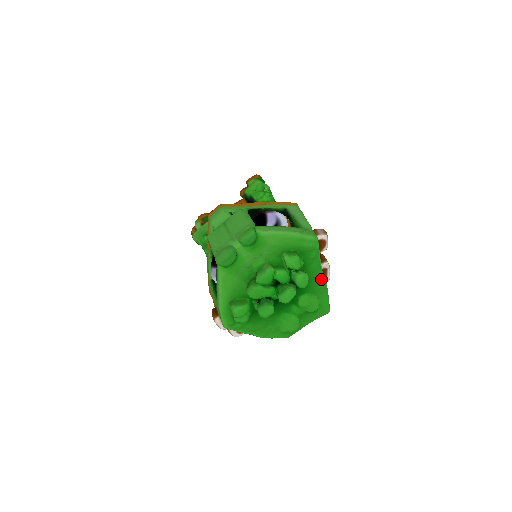
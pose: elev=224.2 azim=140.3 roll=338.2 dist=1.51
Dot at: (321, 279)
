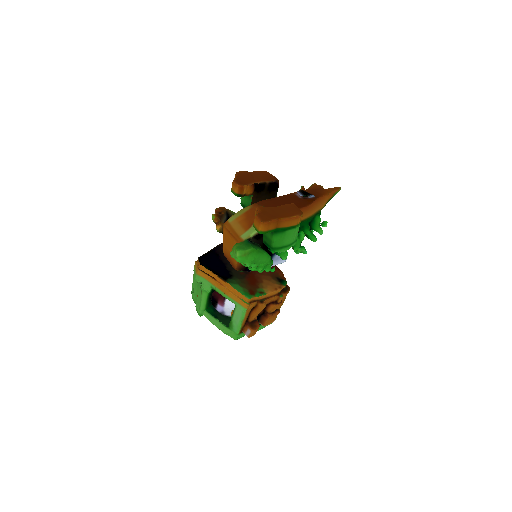
Dot at: occluded
